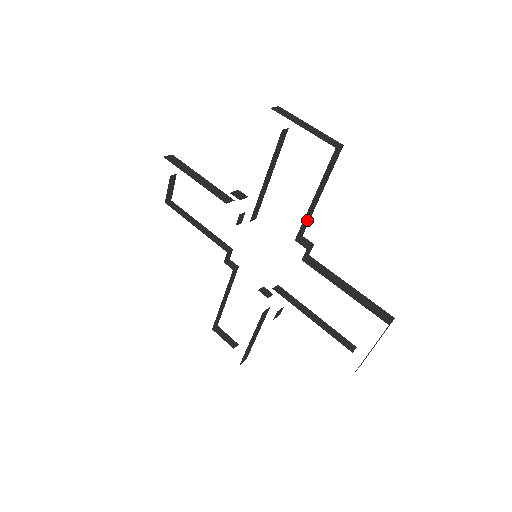
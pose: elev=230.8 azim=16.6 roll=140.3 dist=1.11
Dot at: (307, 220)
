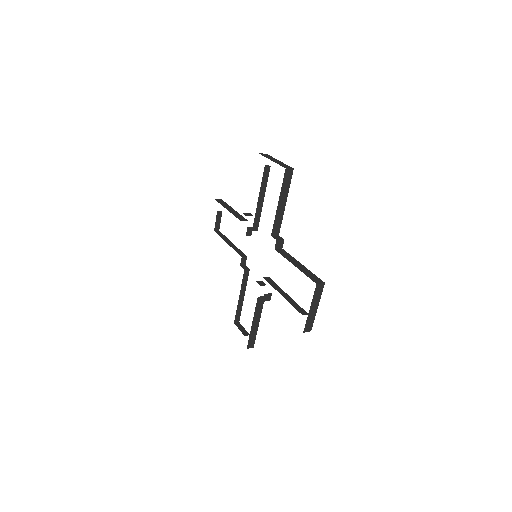
Dot at: (279, 222)
